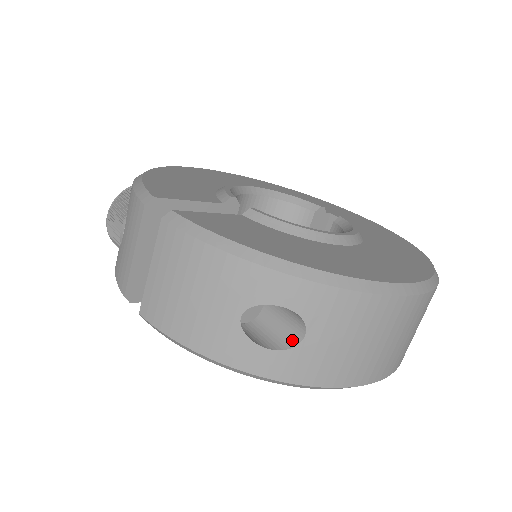
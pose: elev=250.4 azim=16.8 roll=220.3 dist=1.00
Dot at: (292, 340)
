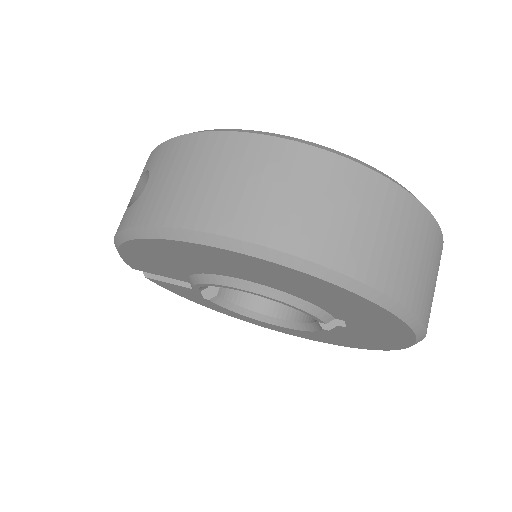
Dot at: occluded
